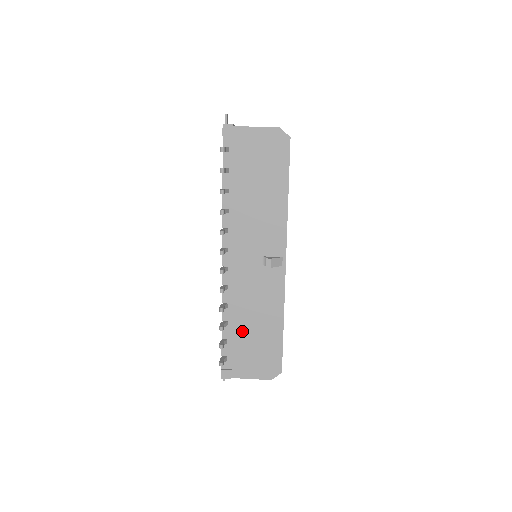
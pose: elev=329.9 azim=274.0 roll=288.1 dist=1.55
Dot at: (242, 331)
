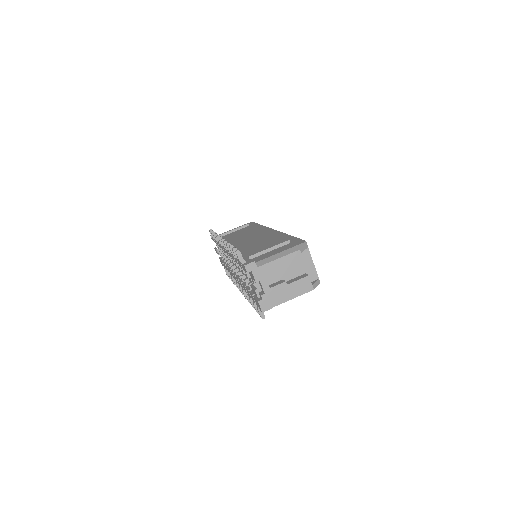
Dot at: occluded
